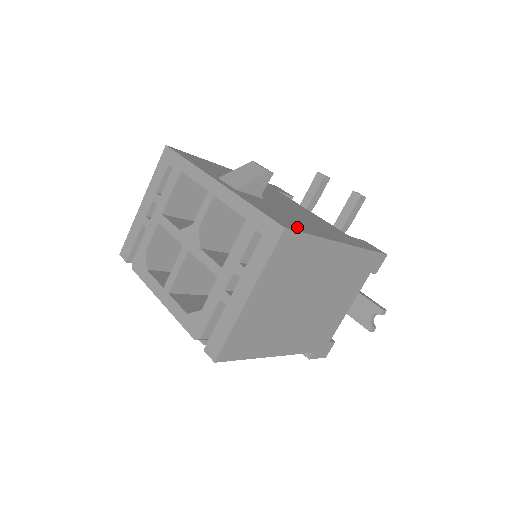
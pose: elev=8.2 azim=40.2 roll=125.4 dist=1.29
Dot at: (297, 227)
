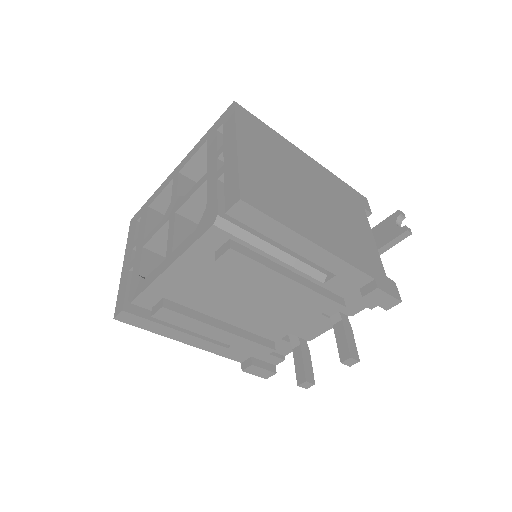
Dot at: occluded
